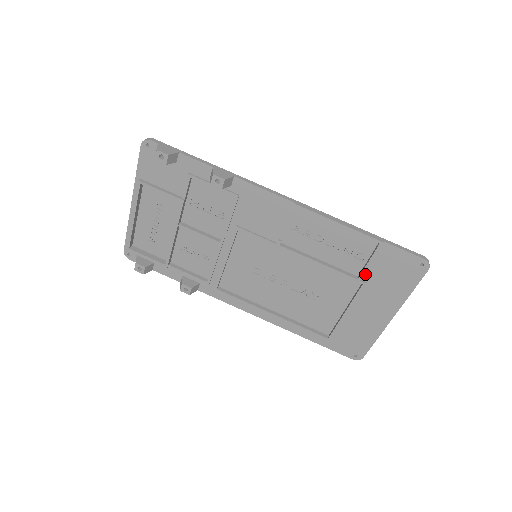
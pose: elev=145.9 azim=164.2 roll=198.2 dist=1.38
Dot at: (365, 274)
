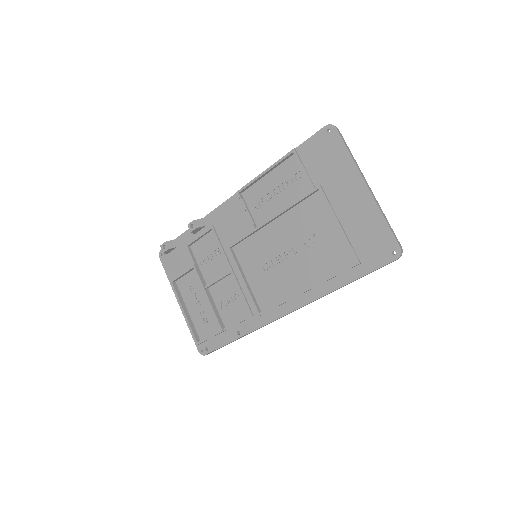
Dot at: (313, 181)
